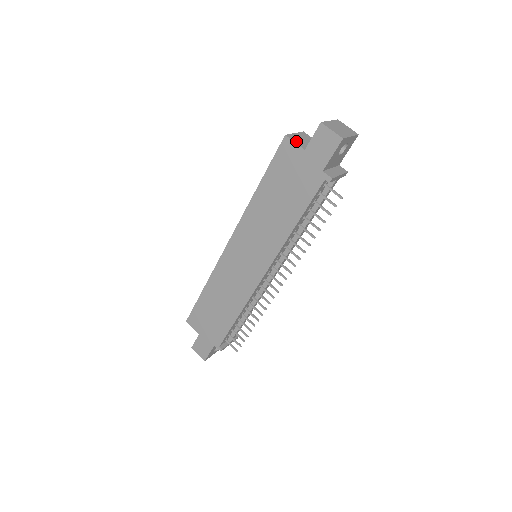
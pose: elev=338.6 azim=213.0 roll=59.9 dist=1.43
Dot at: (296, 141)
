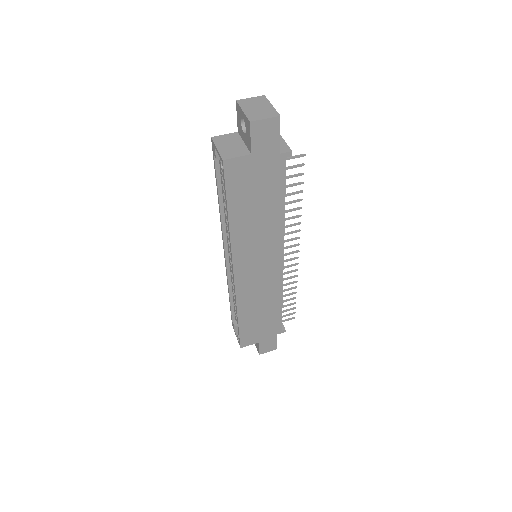
Dot at: (234, 155)
